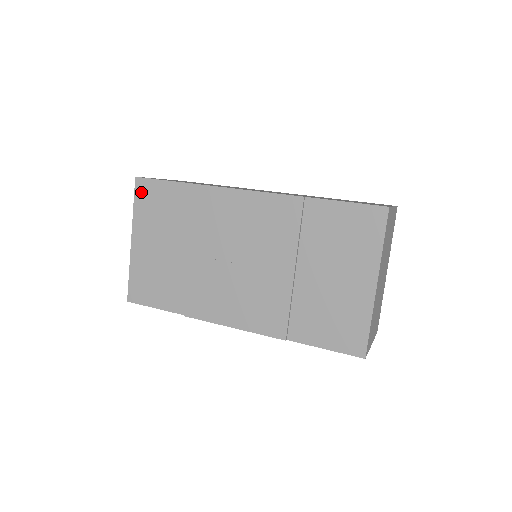
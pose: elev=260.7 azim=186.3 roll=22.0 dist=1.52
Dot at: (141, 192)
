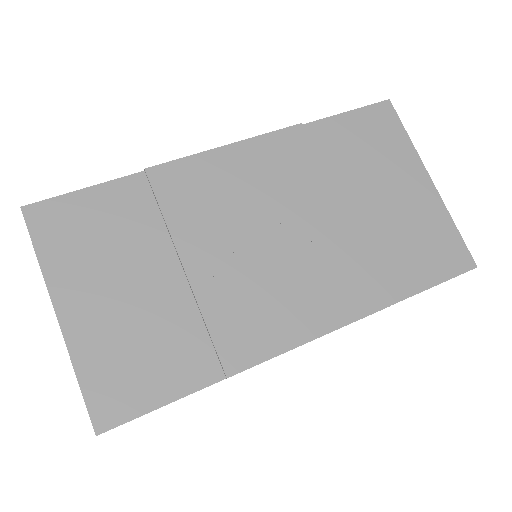
Dot at: (43, 225)
